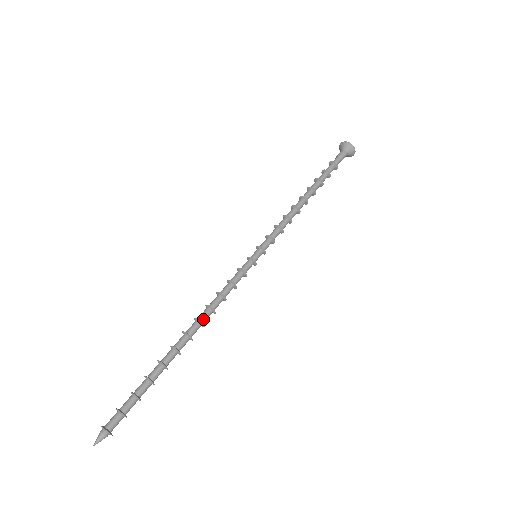
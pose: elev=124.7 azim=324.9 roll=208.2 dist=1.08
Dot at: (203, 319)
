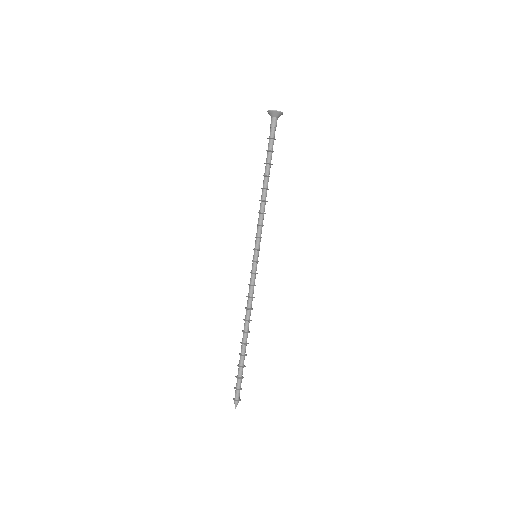
Dot at: occluded
